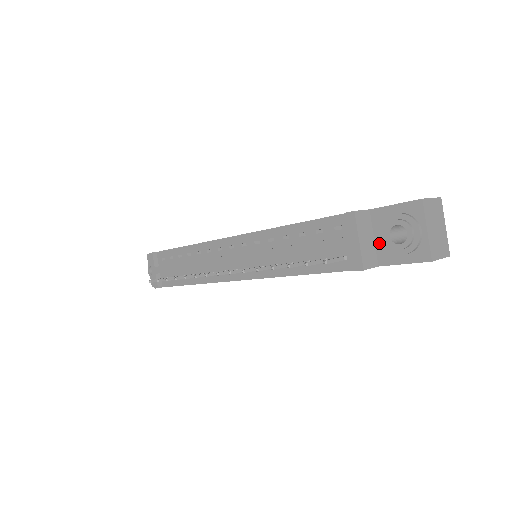
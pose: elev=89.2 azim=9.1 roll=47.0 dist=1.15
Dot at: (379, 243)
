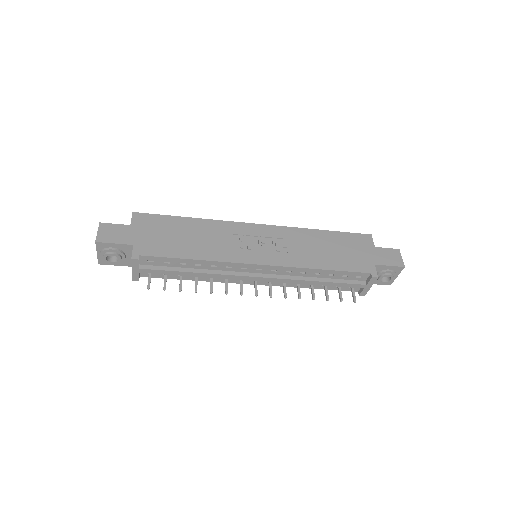
Dot at: occluded
